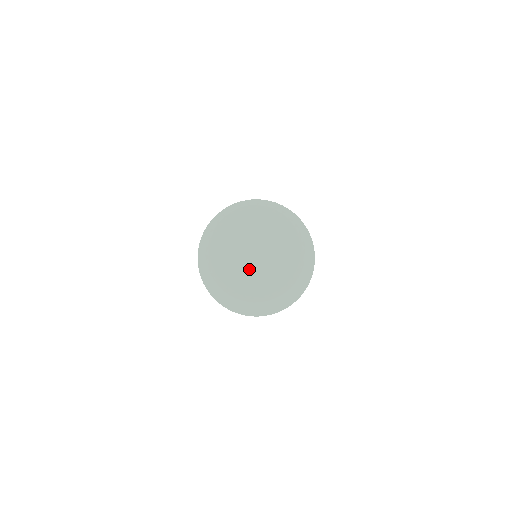
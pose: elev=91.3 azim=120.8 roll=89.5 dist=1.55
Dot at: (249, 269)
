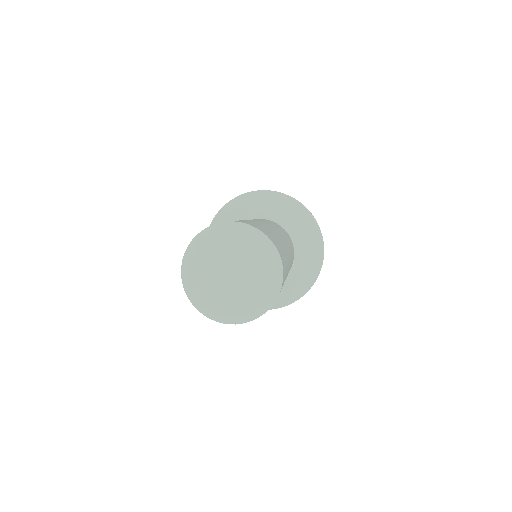
Dot at: (218, 291)
